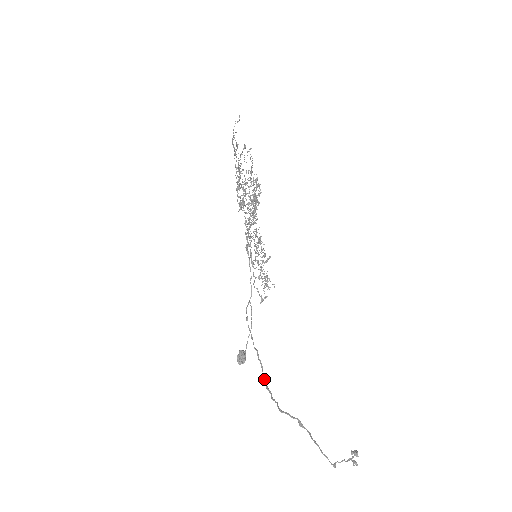
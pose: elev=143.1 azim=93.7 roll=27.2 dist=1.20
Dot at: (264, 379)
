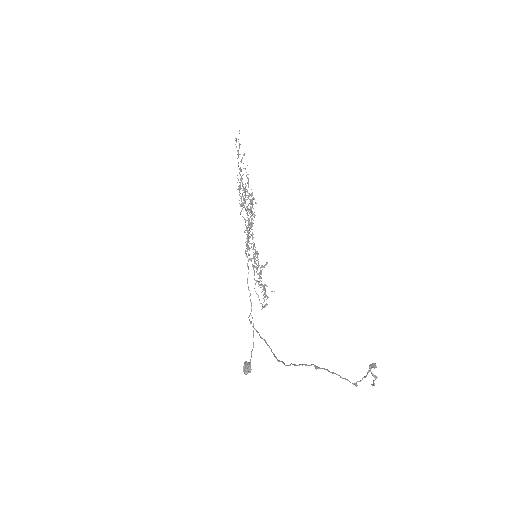
Dot at: (275, 356)
